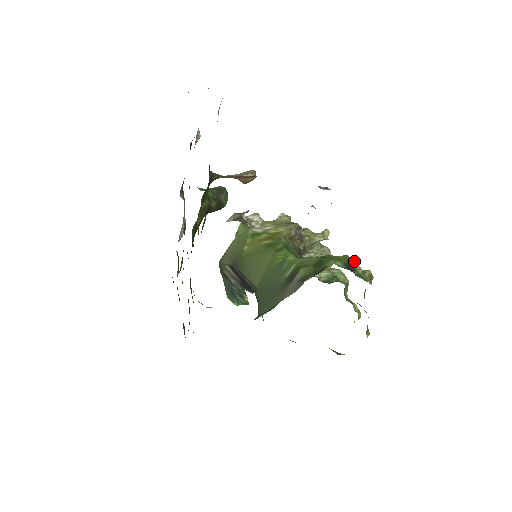
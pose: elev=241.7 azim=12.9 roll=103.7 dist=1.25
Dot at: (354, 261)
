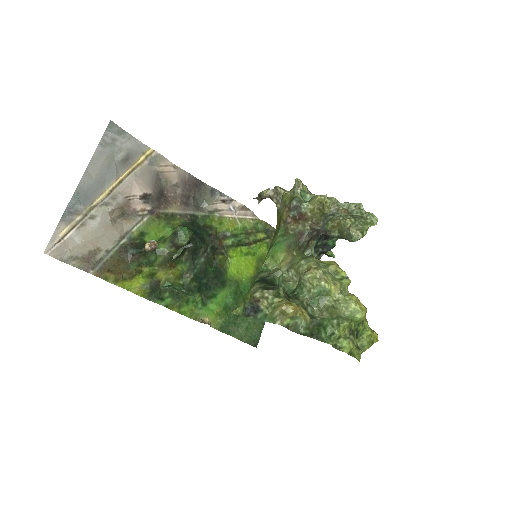
Dot at: (259, 300)
